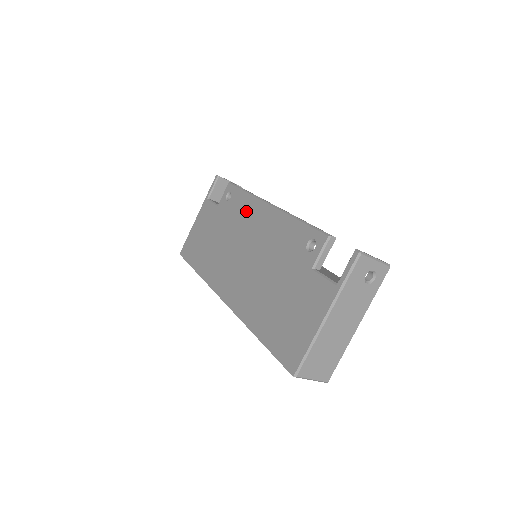
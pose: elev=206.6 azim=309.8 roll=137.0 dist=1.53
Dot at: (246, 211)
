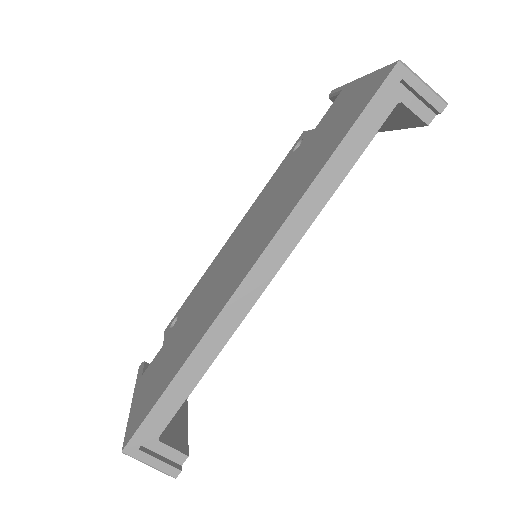
Dot at: (209, 273)
